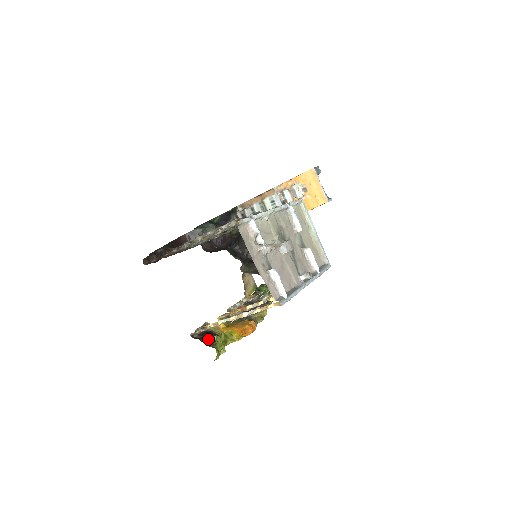
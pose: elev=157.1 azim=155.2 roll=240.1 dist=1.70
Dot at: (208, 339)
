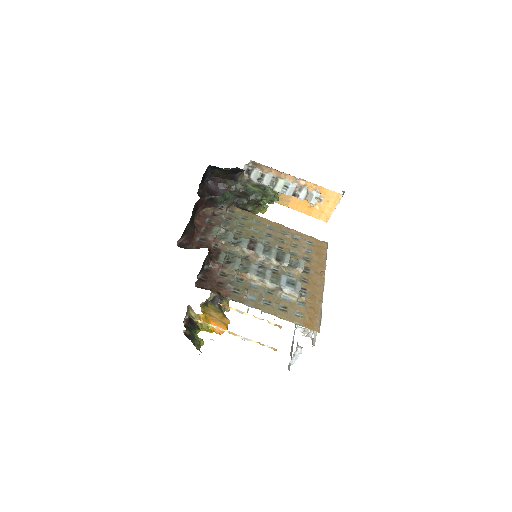
Dot at: (195, 337)
